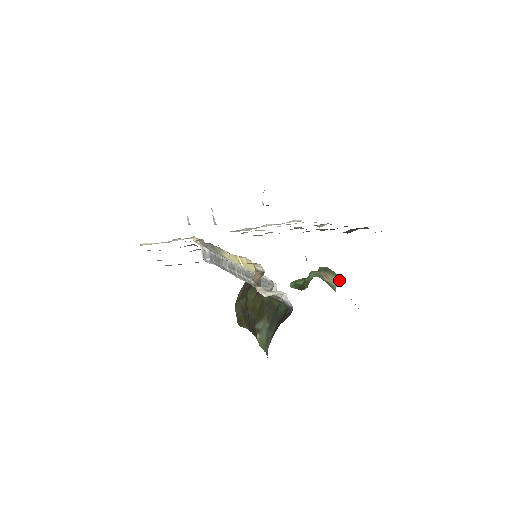
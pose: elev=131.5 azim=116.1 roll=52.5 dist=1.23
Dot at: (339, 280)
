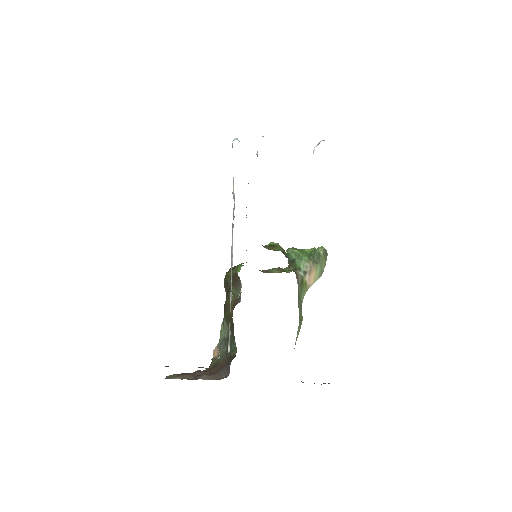
Dot at: occluded
